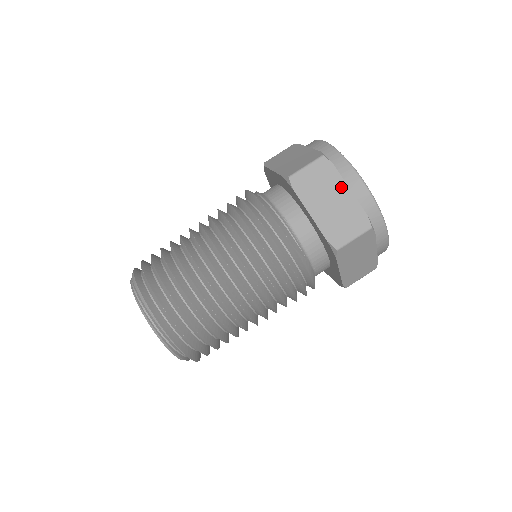
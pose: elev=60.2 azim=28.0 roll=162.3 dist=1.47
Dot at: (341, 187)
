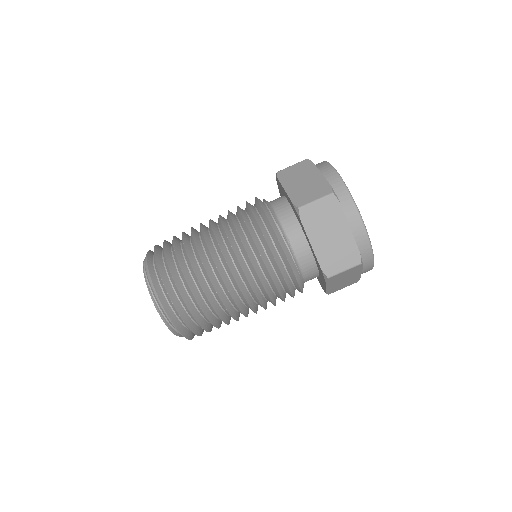
Dot at: (343, 224)
